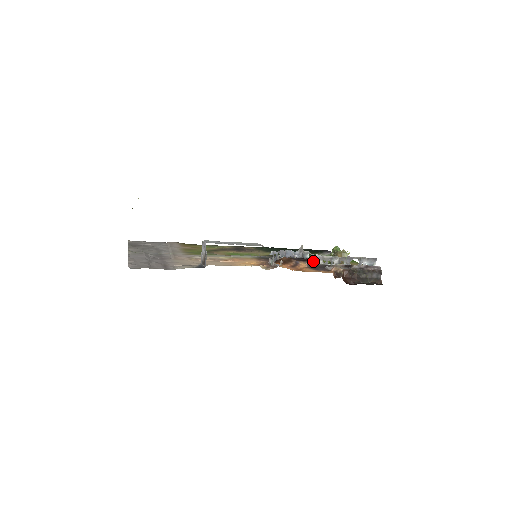
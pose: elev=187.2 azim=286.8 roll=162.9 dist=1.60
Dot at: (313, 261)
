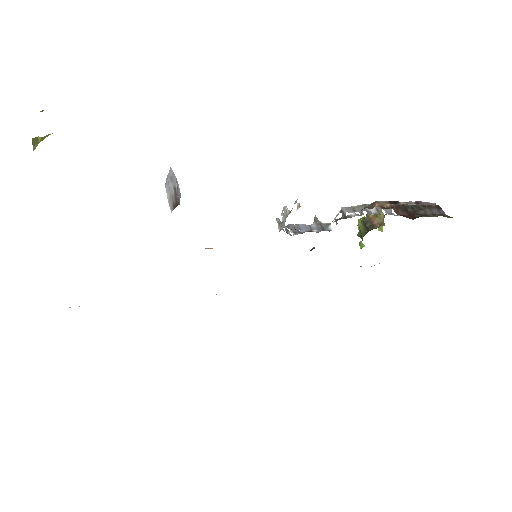
Dot at: (342, 217)
